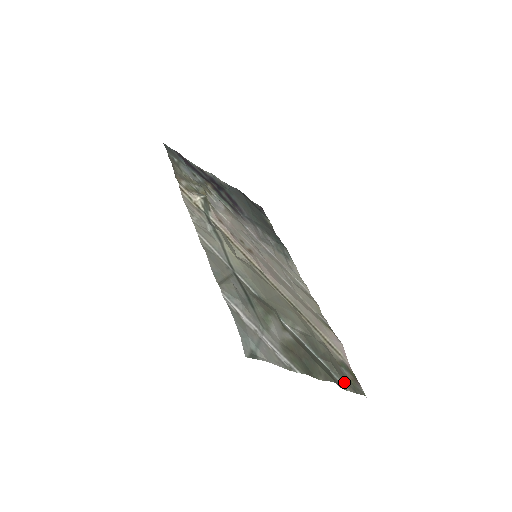
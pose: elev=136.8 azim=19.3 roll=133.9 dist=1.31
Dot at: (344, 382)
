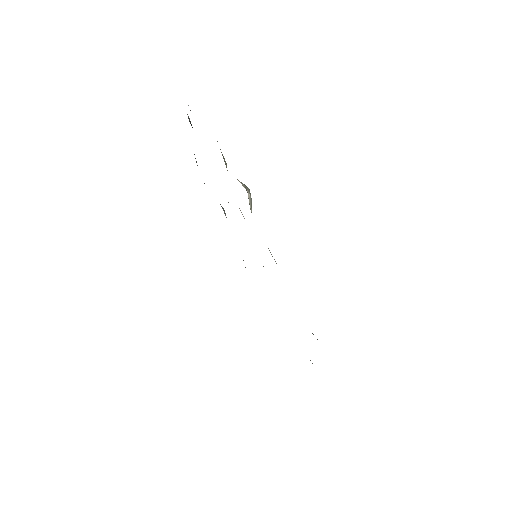
Dot at: occluded
